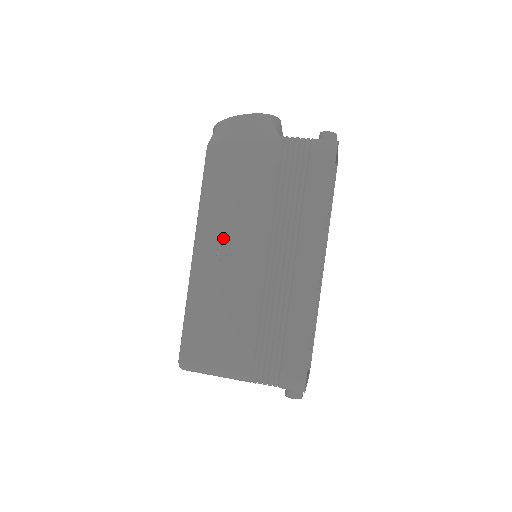
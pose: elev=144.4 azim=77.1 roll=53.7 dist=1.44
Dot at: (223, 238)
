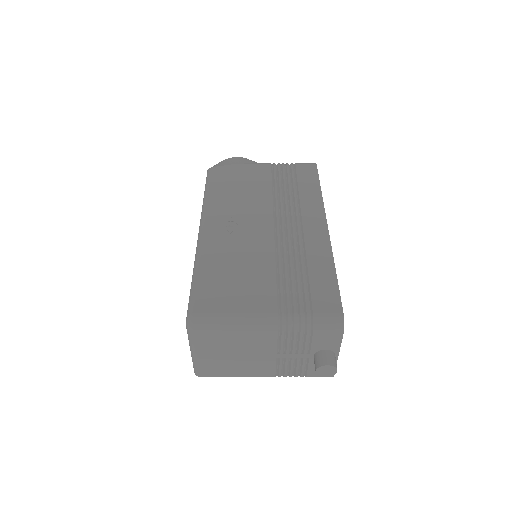
Dot at: (230, 216)
